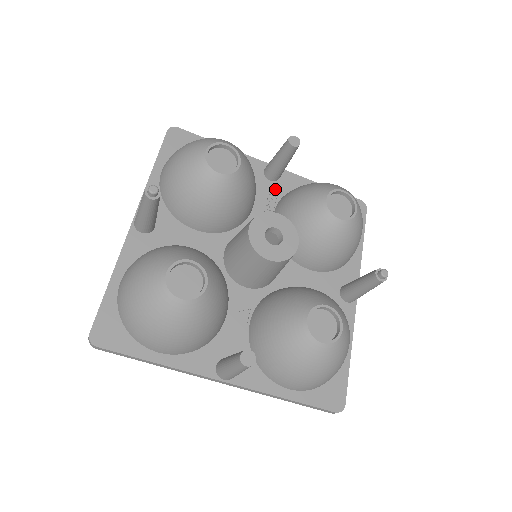
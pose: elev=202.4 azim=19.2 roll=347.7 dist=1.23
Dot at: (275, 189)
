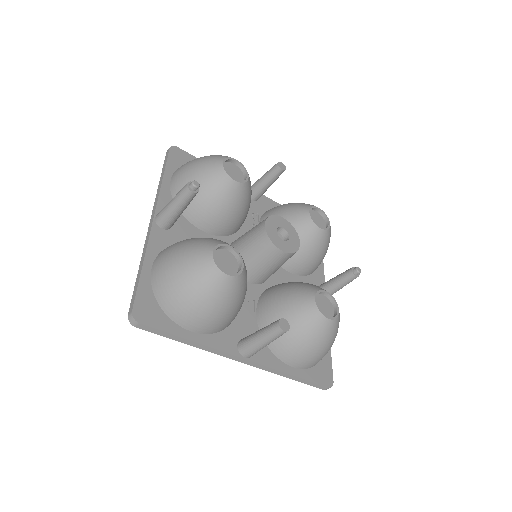
Dot at: (256, 207)
